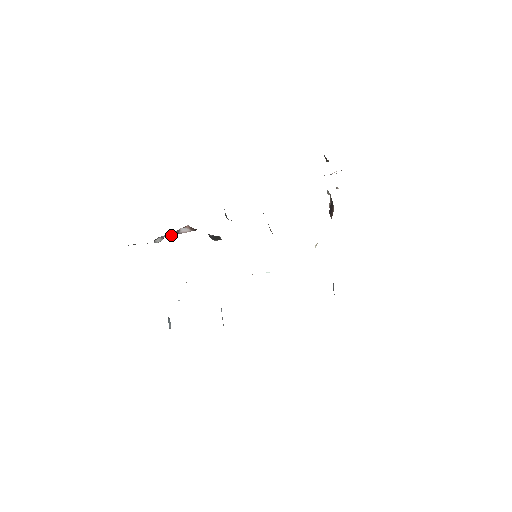
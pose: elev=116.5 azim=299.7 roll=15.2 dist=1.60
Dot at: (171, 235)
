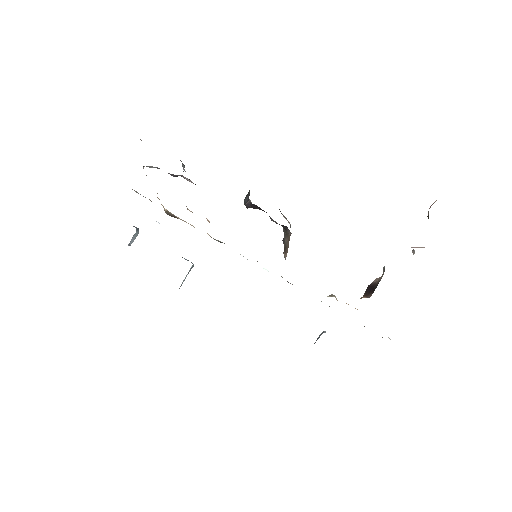
Dot at: (168, 173)
